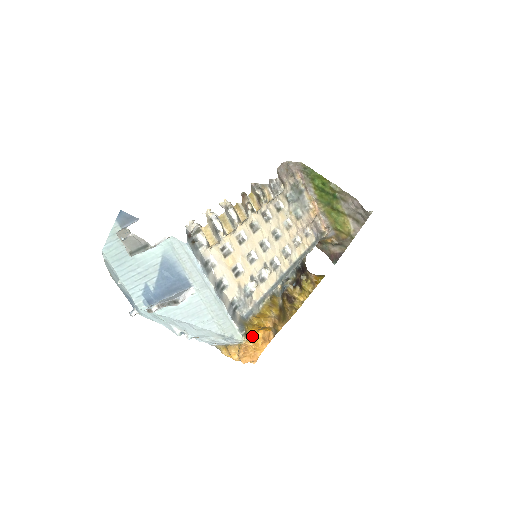
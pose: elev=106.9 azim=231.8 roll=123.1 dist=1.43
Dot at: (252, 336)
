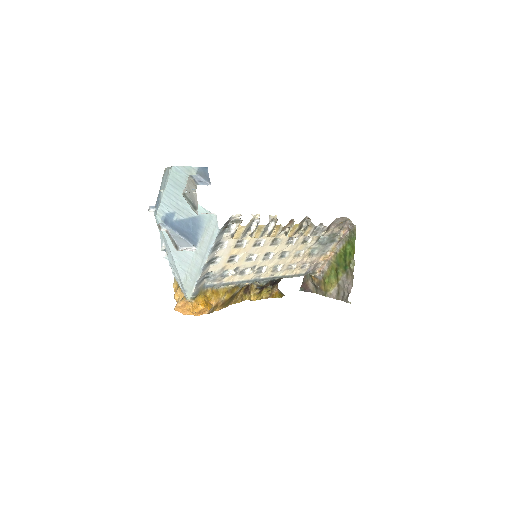
Dot at: (196, 304)
